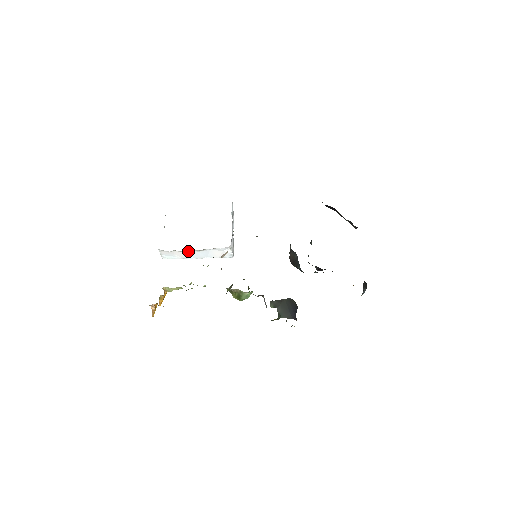
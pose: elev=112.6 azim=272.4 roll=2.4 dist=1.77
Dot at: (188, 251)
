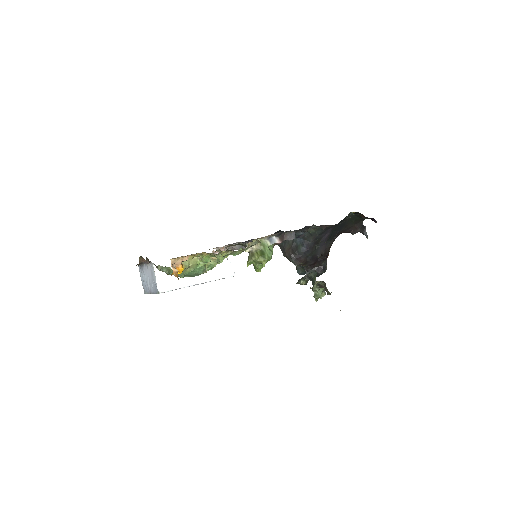
Dot at: occluded
